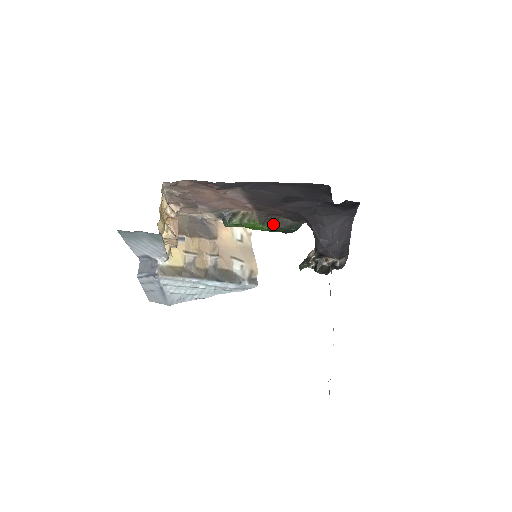
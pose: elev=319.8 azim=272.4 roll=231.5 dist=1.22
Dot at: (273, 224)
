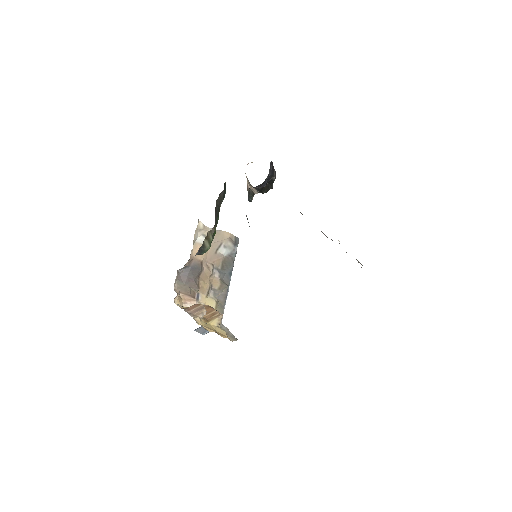
Dot at: (217, 210)
